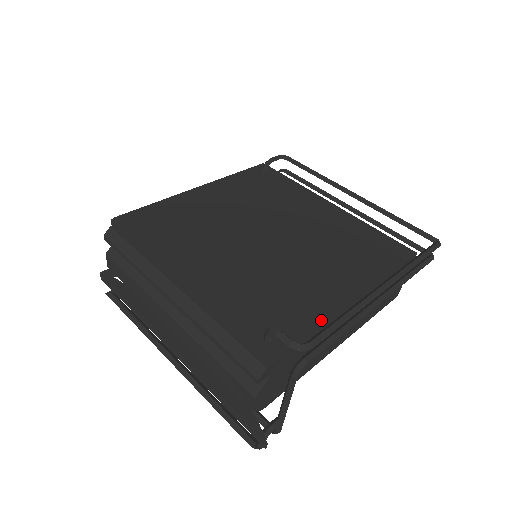
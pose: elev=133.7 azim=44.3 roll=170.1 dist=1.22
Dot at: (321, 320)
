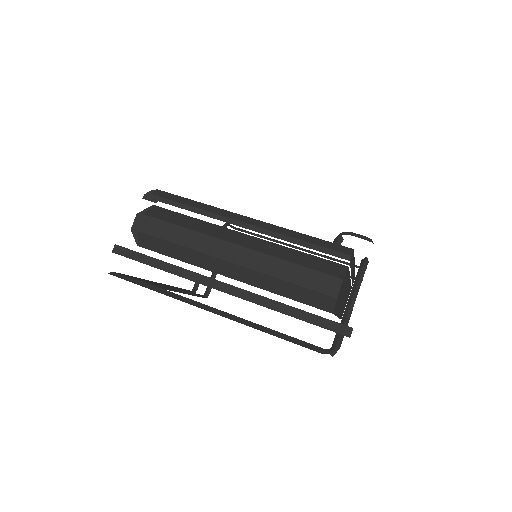
Dot at: occluded
